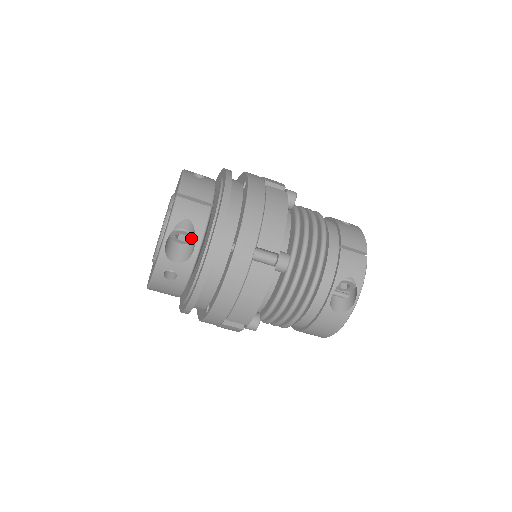
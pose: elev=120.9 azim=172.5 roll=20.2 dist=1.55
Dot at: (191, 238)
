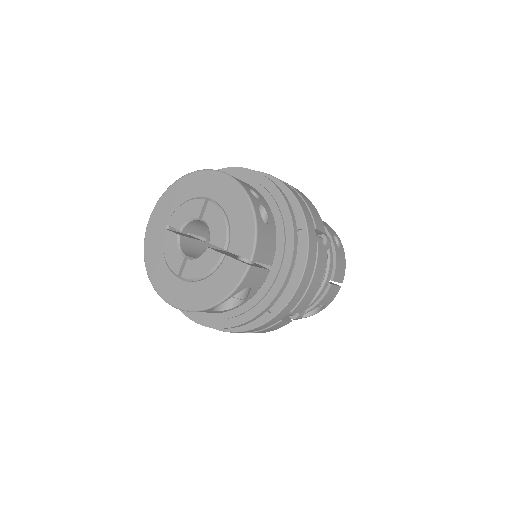
Dot at: occluded
